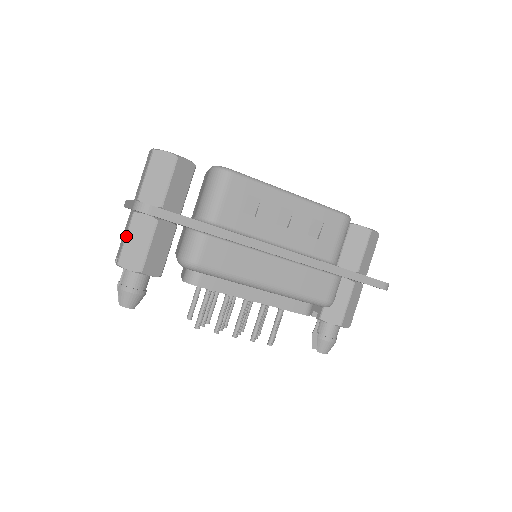
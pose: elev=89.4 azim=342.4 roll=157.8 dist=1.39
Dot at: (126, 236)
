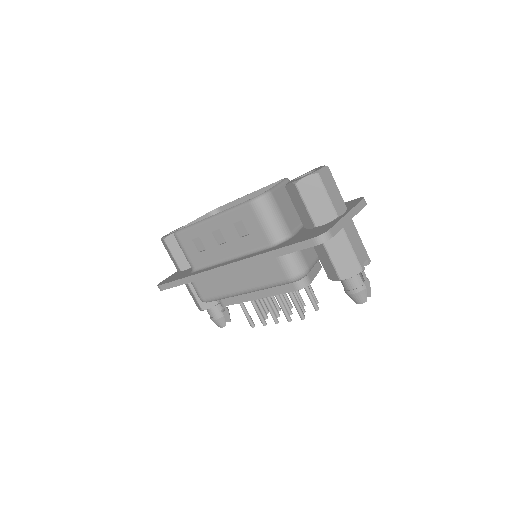
Dot at: (189, 292)
